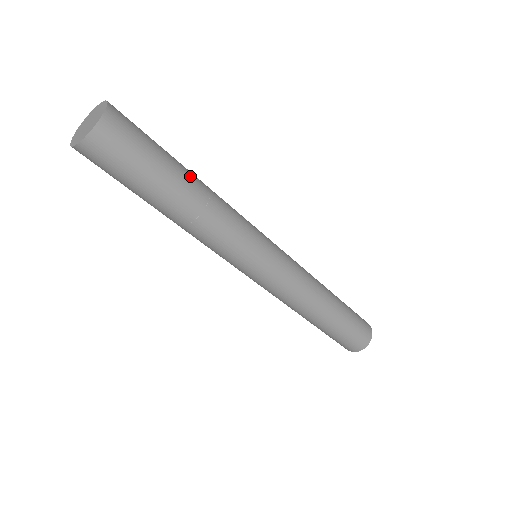
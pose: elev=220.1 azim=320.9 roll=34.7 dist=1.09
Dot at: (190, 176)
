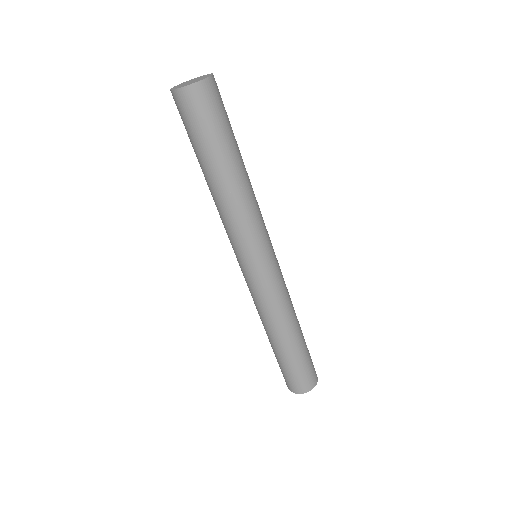
Dot at: (241, 156)
